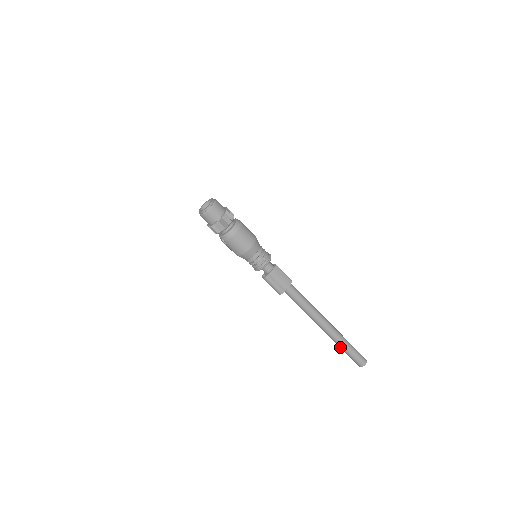
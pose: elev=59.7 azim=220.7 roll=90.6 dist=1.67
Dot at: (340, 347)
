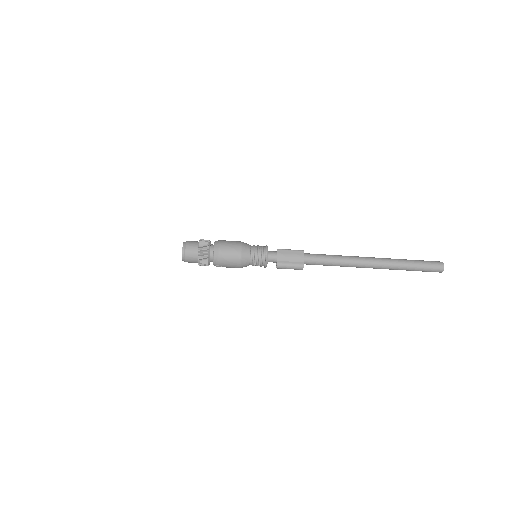
Dot at: occluded
